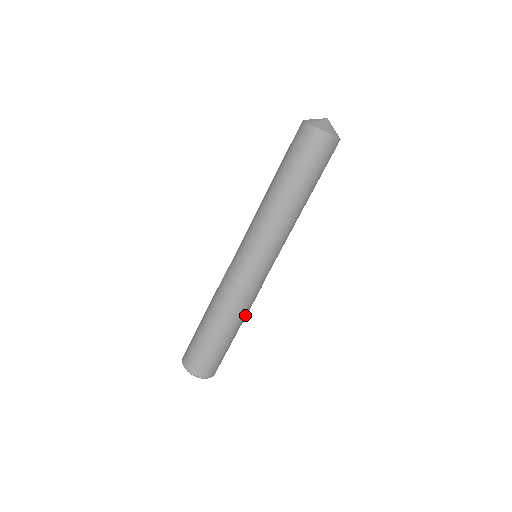
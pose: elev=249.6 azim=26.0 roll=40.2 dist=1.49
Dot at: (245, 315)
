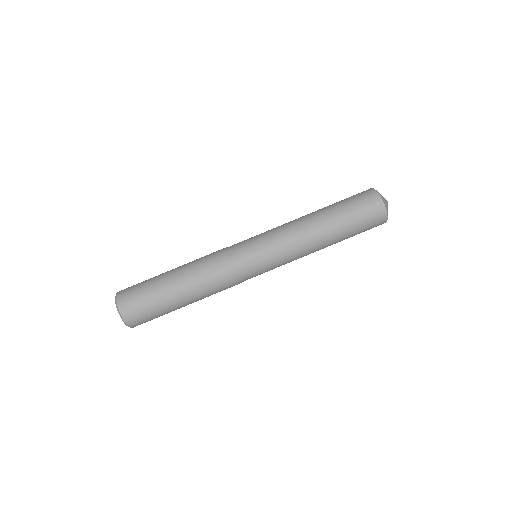
Dot at: occluded
